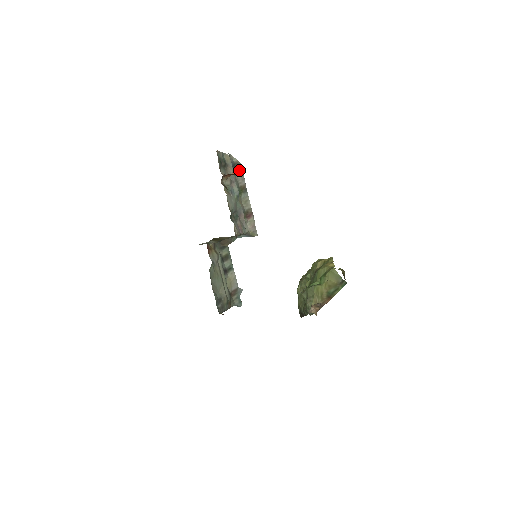
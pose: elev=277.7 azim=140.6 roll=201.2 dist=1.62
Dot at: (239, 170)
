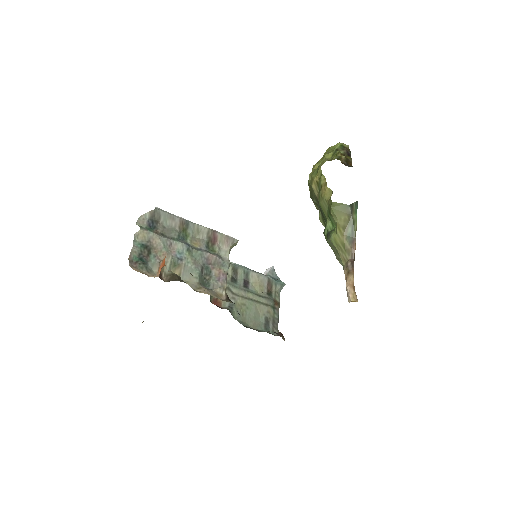
Dot at: (161, 217)
